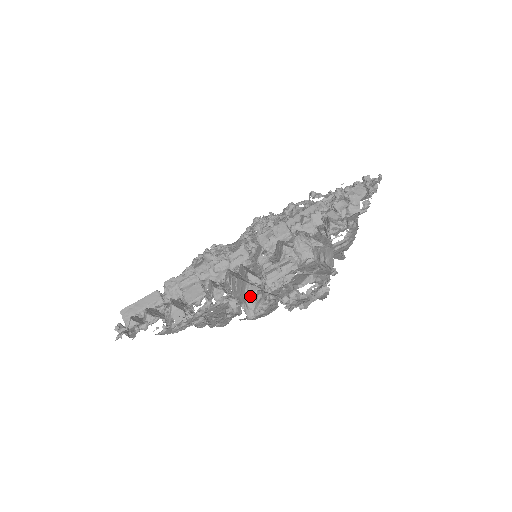
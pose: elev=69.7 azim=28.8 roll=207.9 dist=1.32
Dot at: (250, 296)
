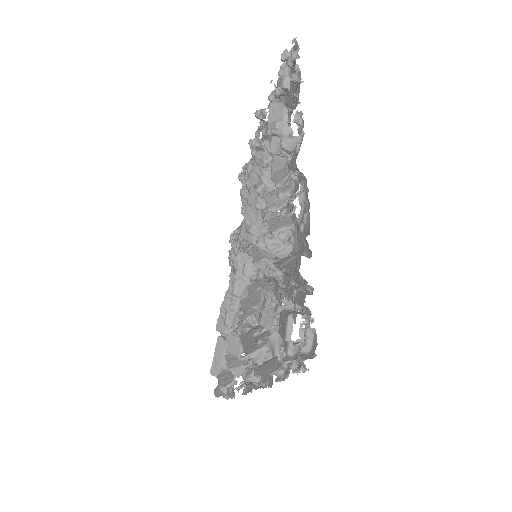
Dot at: (261, 362)
